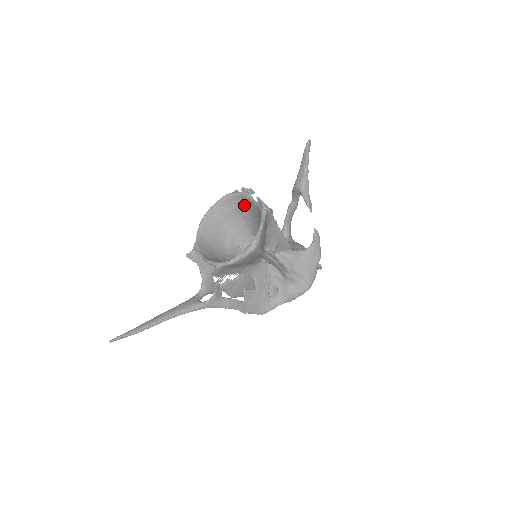
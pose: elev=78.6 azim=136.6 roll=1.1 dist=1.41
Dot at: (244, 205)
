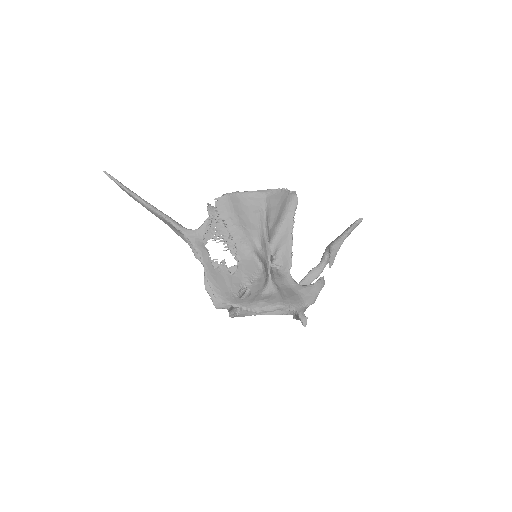
Dot at: occluded
